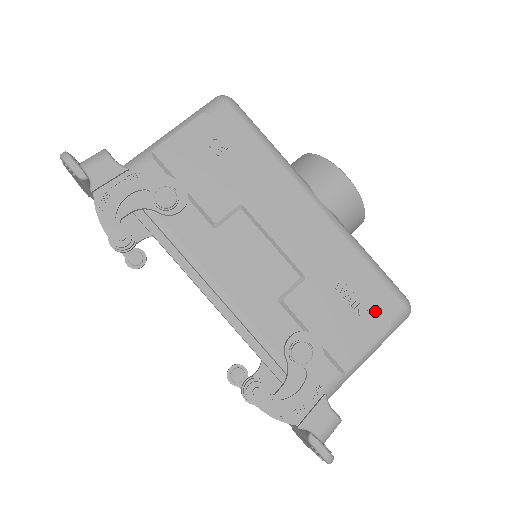
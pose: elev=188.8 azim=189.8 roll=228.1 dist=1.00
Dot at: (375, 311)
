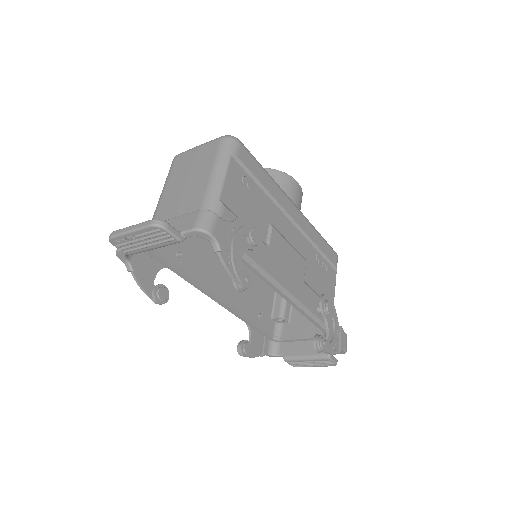
Dot at: (330, 266)
